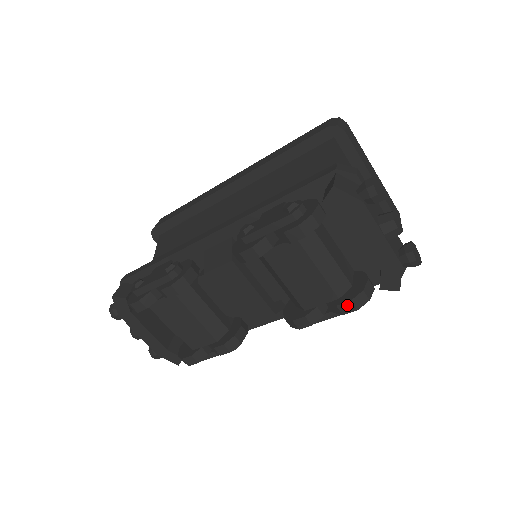
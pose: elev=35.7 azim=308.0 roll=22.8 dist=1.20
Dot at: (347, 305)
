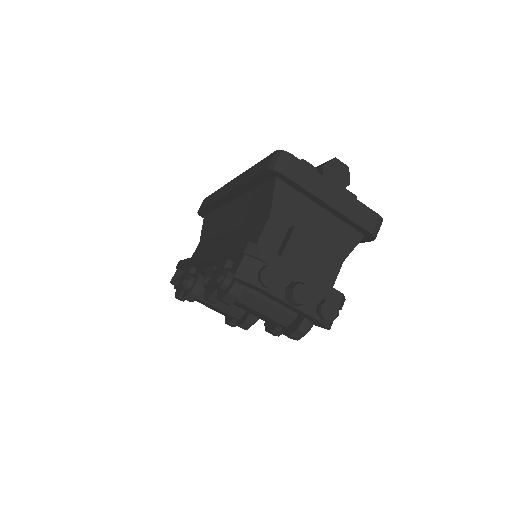
Dot at: (289, 337)
